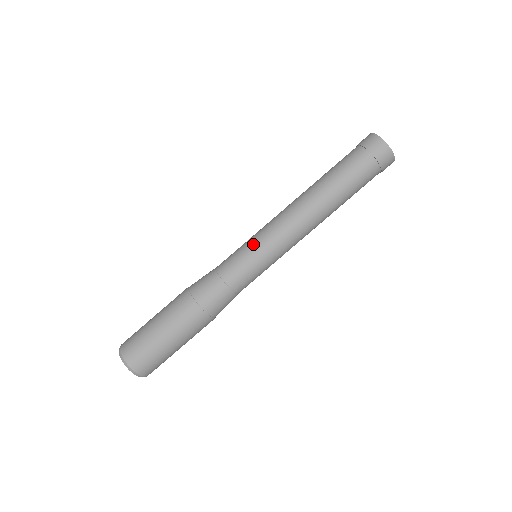
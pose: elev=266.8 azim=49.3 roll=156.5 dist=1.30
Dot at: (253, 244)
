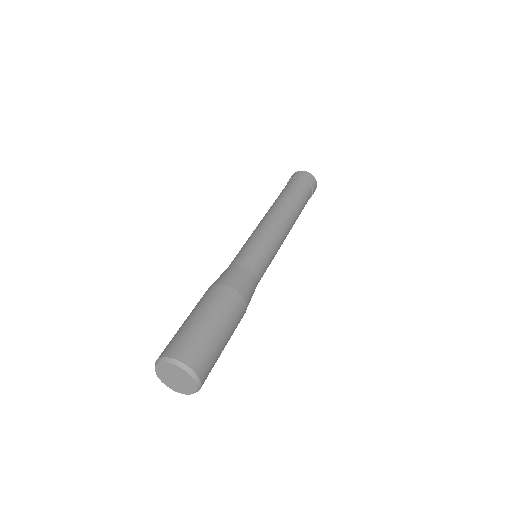
Dot at: occluded
